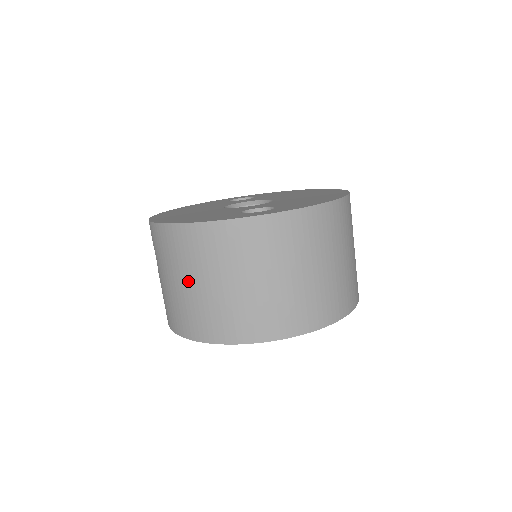
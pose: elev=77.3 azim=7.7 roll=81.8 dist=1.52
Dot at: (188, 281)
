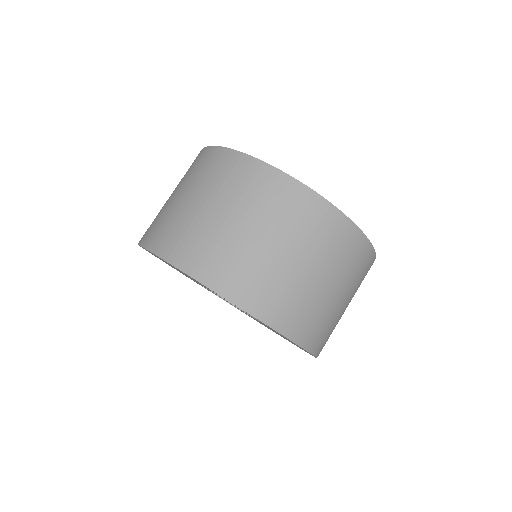
Dot at: (199, 199)
